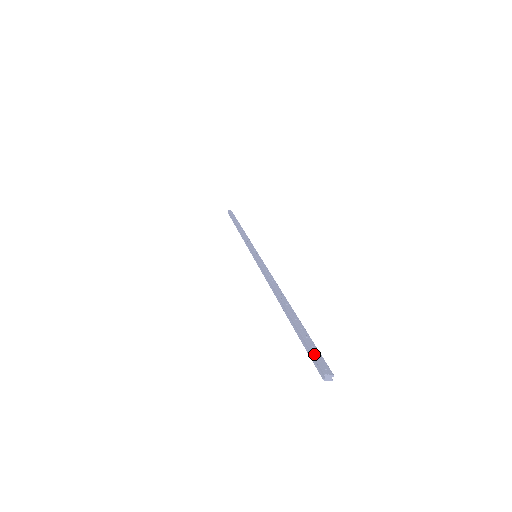
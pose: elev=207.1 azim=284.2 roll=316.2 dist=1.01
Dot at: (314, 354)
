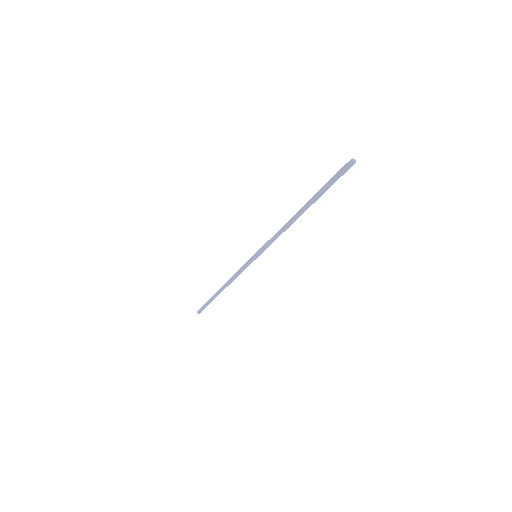
Dot at: (340, 170)
